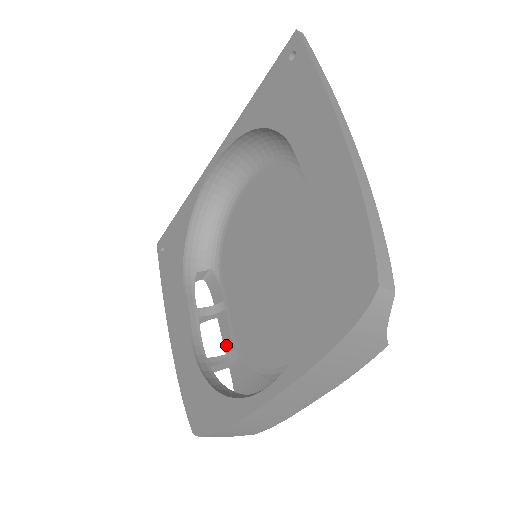
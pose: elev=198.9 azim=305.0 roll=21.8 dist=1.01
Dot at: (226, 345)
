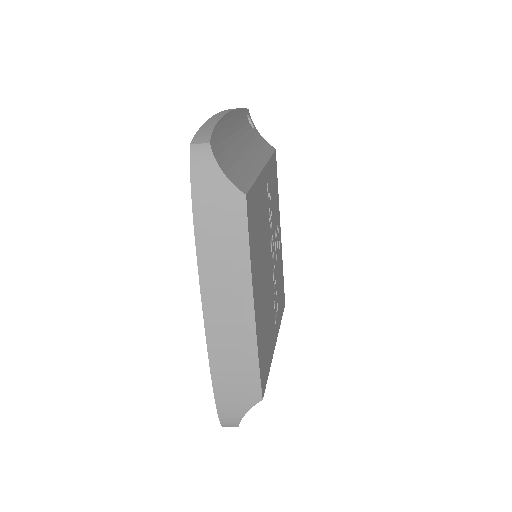
Dot at: occluded
